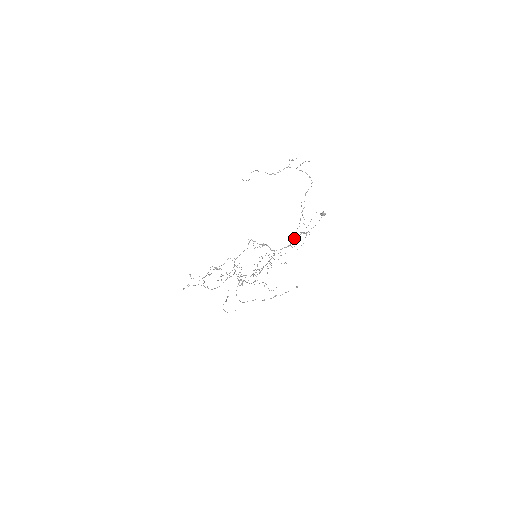
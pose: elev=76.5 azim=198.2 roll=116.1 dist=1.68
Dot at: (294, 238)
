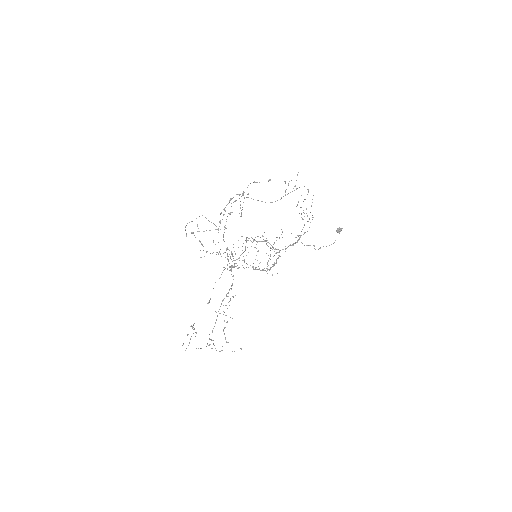
Dot at: occluded
